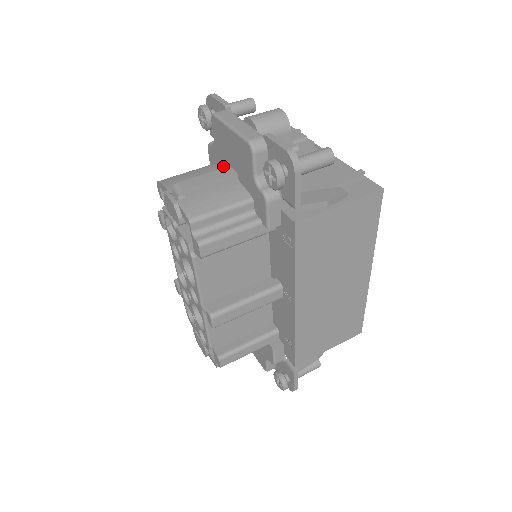
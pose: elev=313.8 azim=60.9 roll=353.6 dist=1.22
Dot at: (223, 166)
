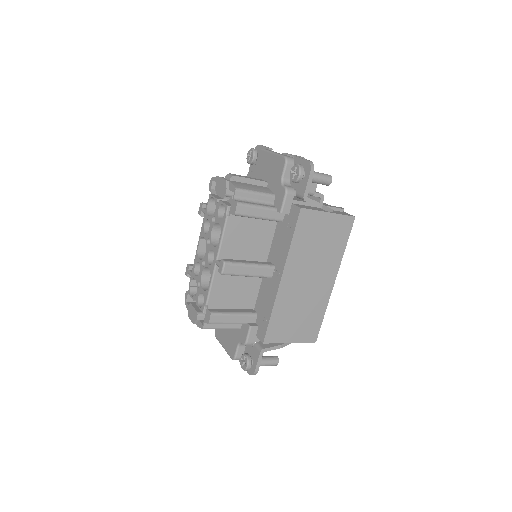
Dot at: occluded
